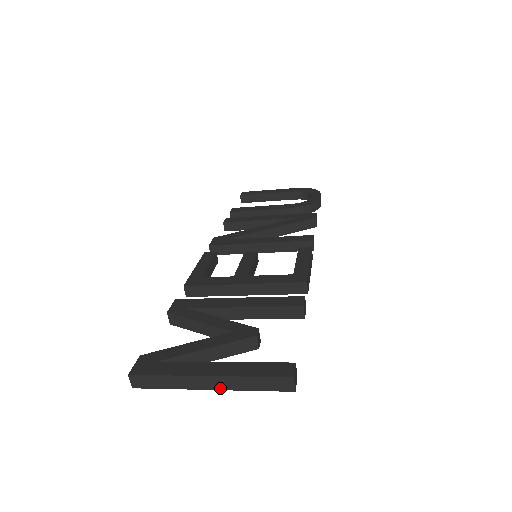
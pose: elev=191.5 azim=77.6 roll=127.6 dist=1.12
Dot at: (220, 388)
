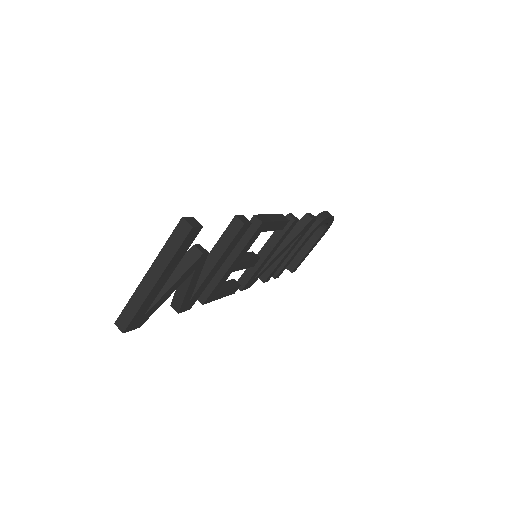
Dot at: (159, 276)
